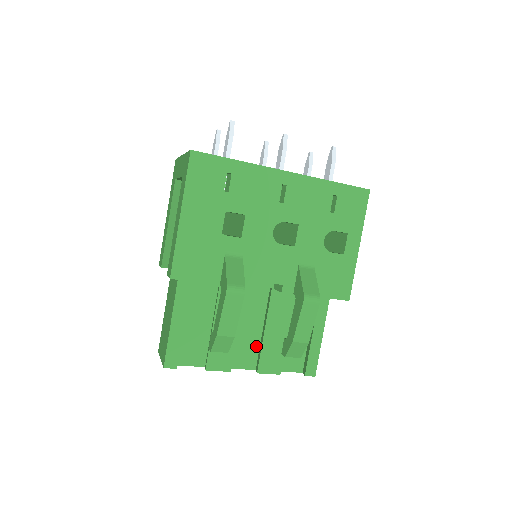
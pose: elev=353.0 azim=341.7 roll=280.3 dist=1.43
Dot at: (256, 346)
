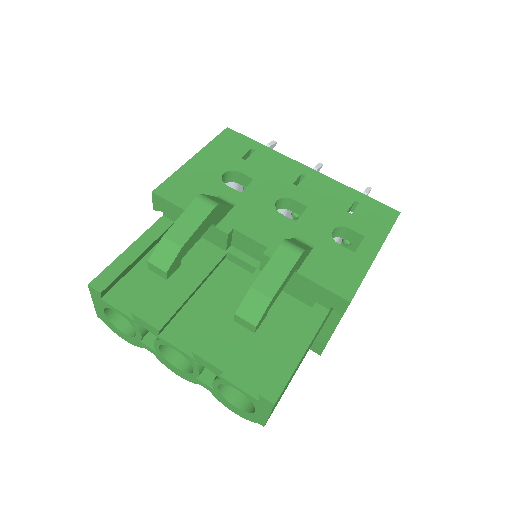
Dot at: occluded
